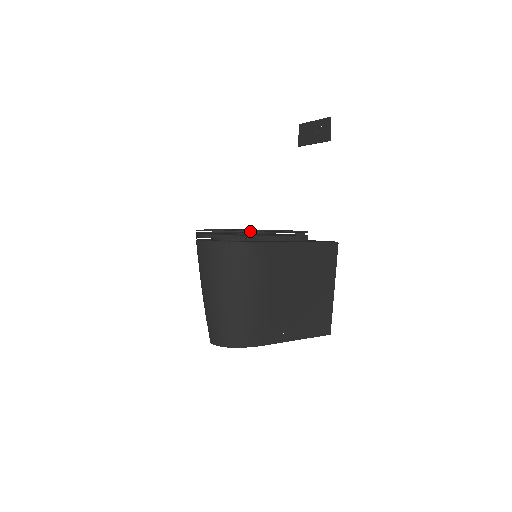
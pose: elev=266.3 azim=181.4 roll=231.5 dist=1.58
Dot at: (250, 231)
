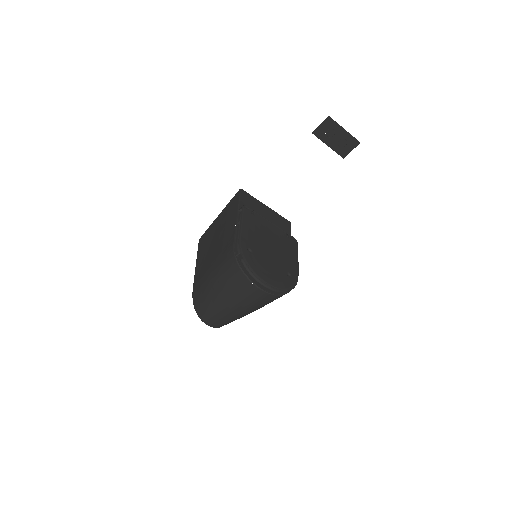
Dot at: occluded
